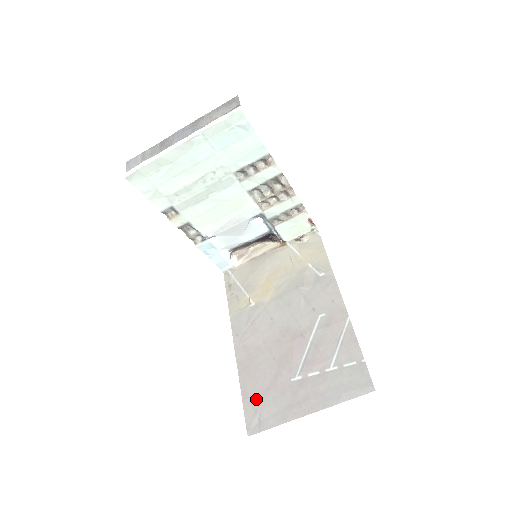
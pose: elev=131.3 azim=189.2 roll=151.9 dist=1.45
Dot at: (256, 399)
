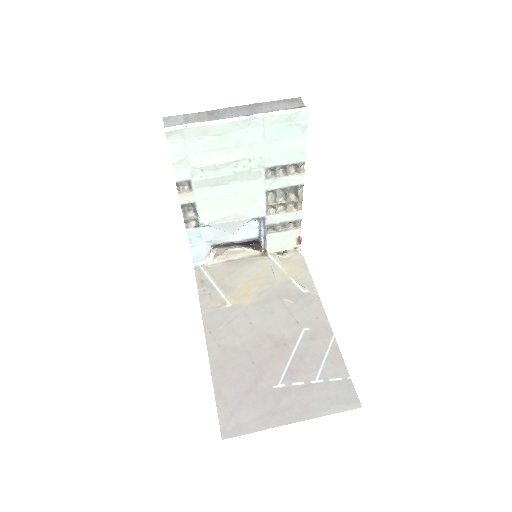
Dot at: (233, 401)
